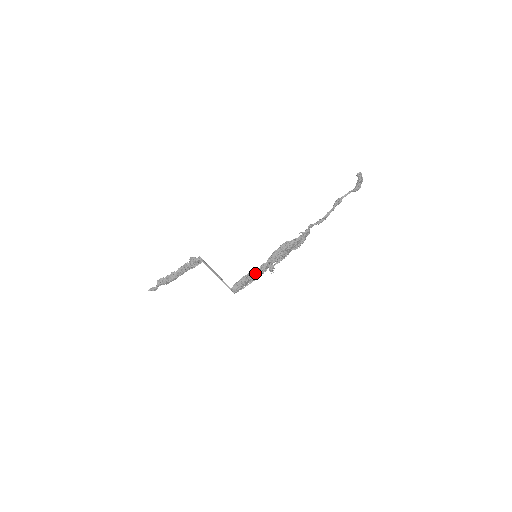
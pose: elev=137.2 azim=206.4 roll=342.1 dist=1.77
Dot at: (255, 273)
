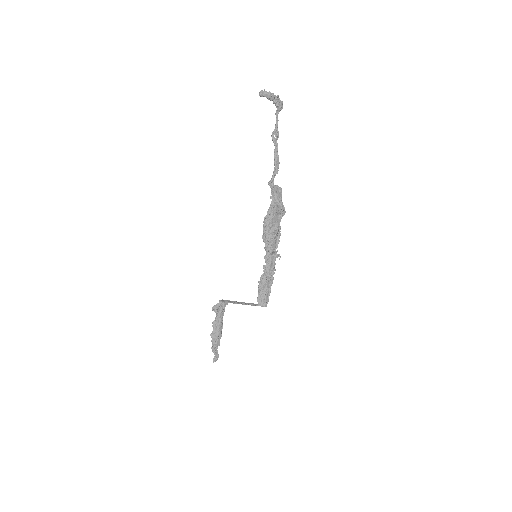
Dot at: (266, 272)
